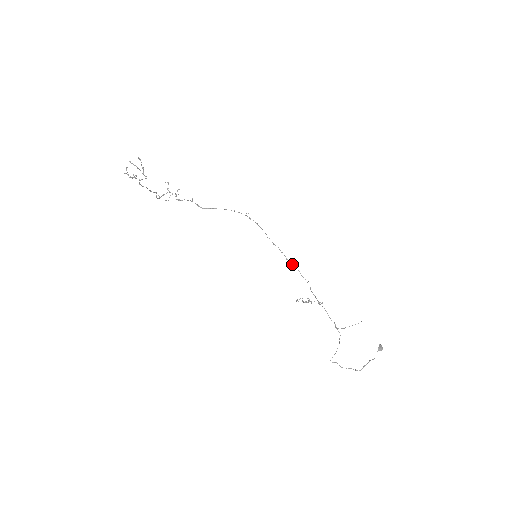
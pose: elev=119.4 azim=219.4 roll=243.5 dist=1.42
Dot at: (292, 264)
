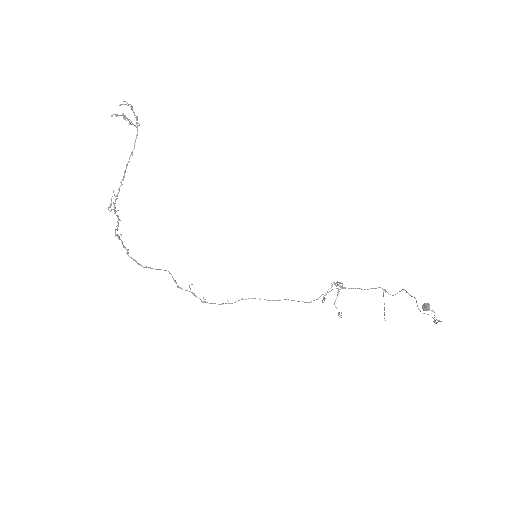
Dot at: (280, 300)
